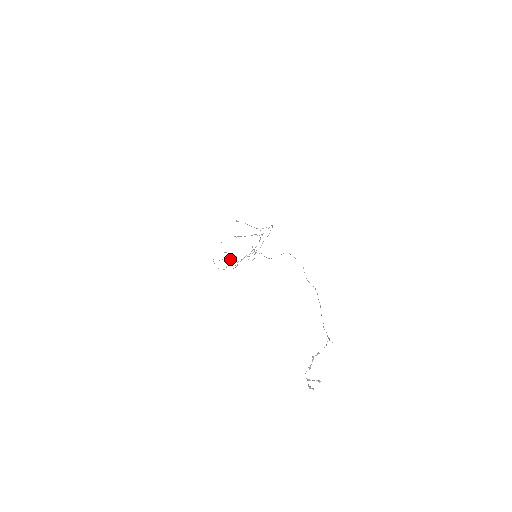
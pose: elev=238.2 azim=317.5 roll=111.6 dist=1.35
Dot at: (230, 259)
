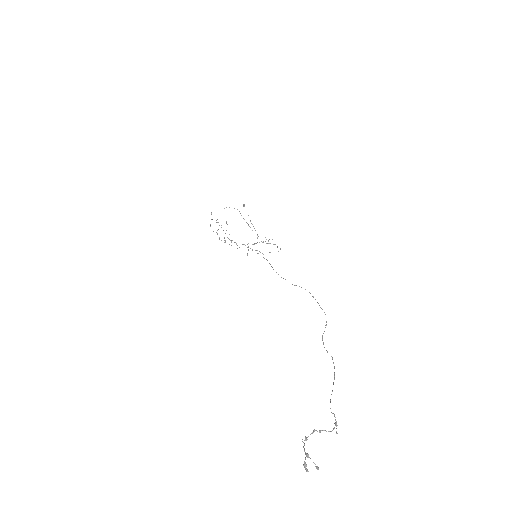
Dot at: occluded
